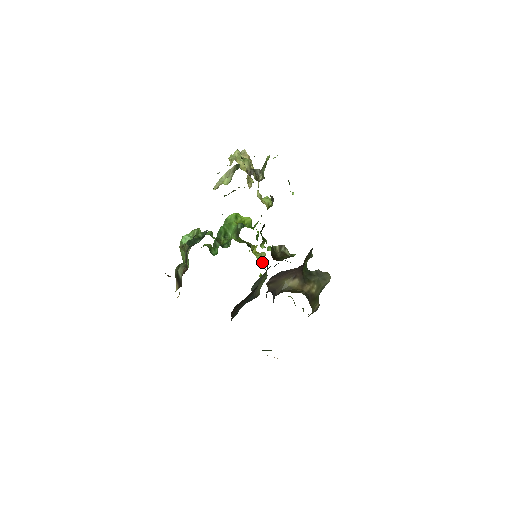
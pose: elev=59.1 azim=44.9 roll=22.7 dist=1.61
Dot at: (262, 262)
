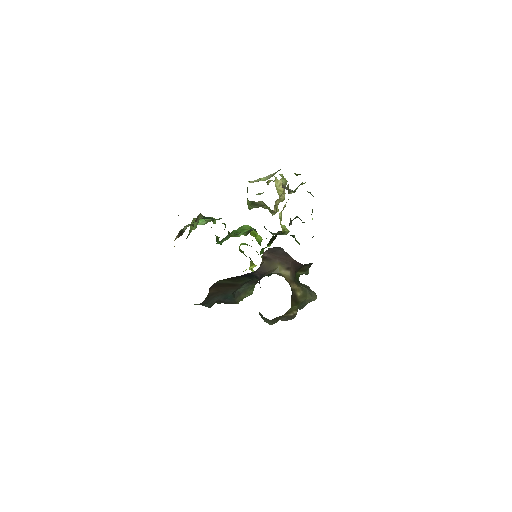
Dot at: occluded
